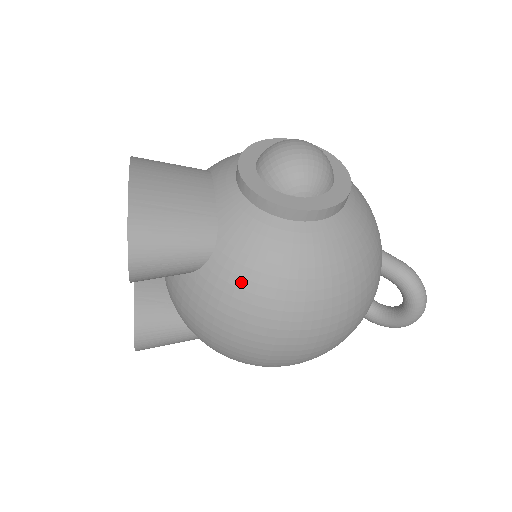
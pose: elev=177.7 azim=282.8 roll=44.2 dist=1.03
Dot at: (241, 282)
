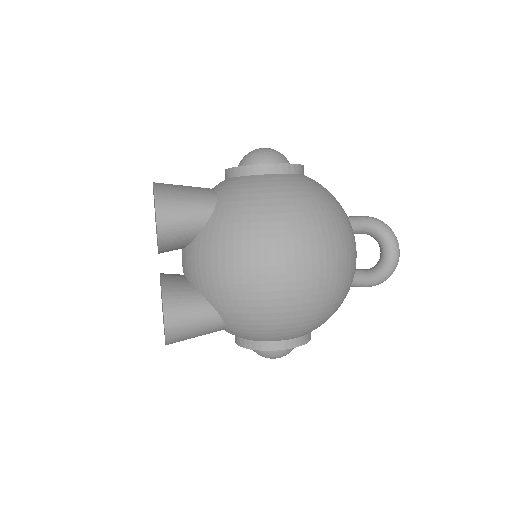
Dot at: (239, 211)
